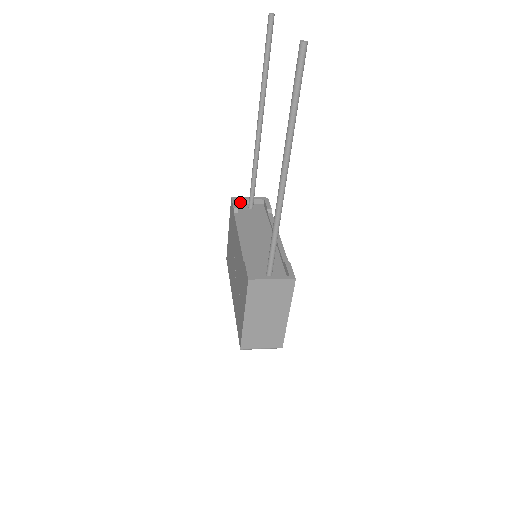
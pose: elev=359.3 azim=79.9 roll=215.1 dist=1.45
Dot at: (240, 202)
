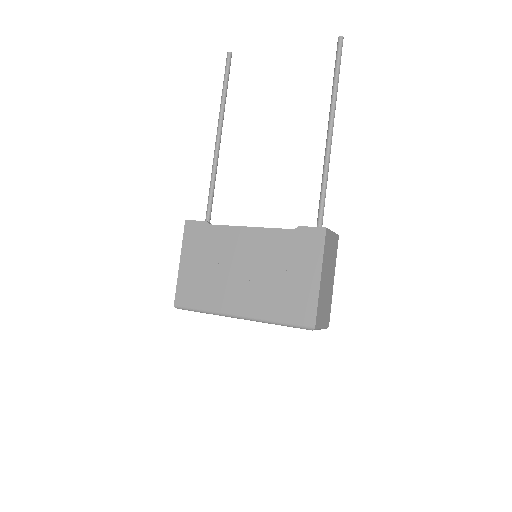
Dot at: occluded
